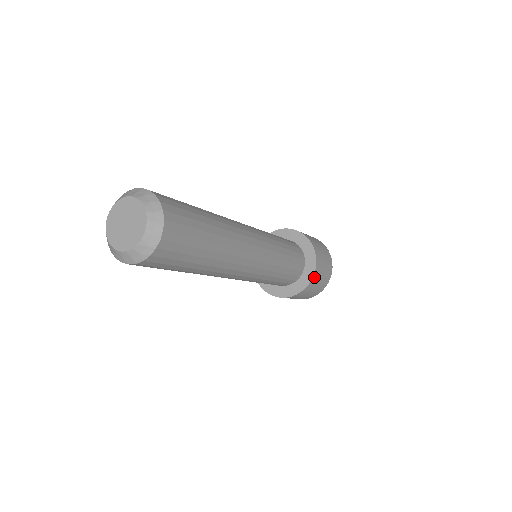
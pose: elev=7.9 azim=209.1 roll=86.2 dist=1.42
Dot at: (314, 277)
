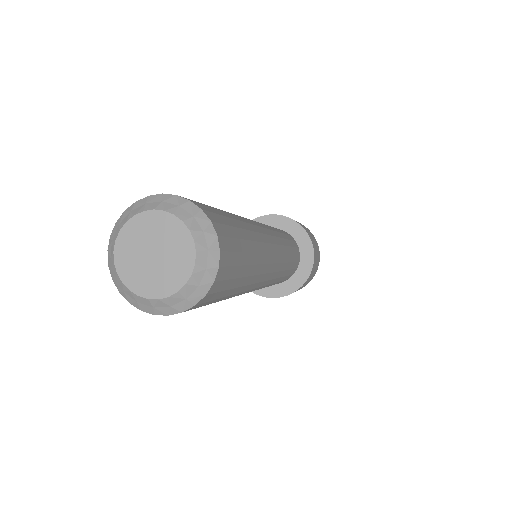
Dot at: (314, 255)
